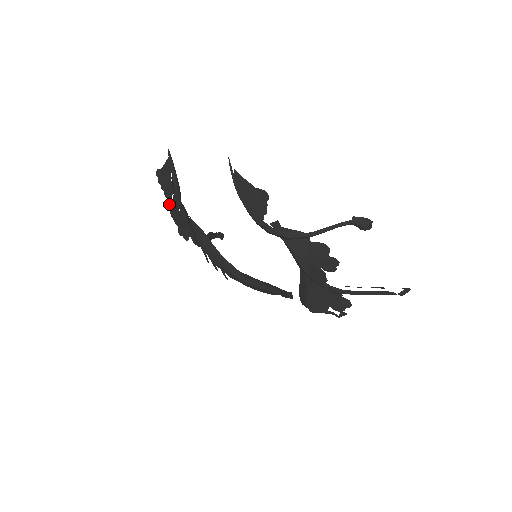
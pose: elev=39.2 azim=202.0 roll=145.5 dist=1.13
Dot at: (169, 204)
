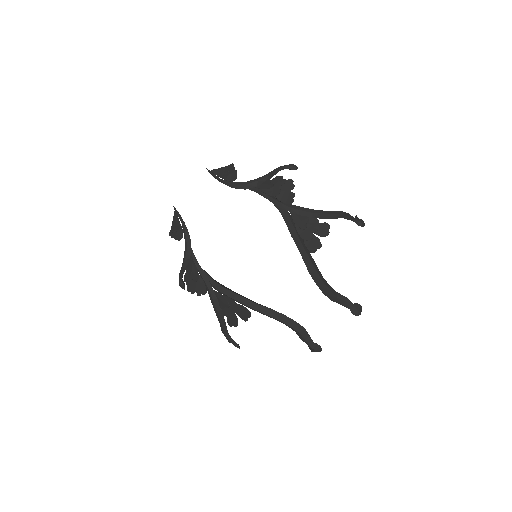
Dot at: (184, 278)
